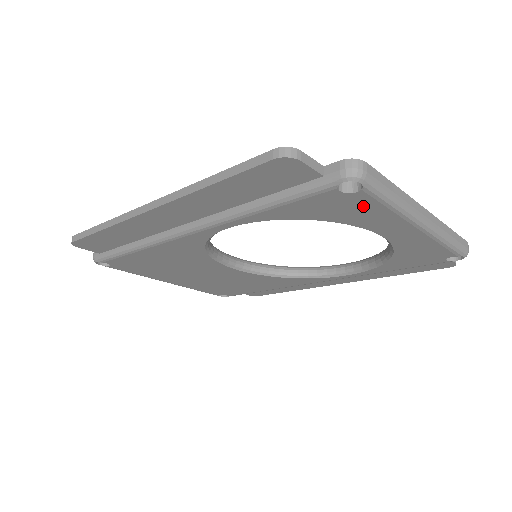
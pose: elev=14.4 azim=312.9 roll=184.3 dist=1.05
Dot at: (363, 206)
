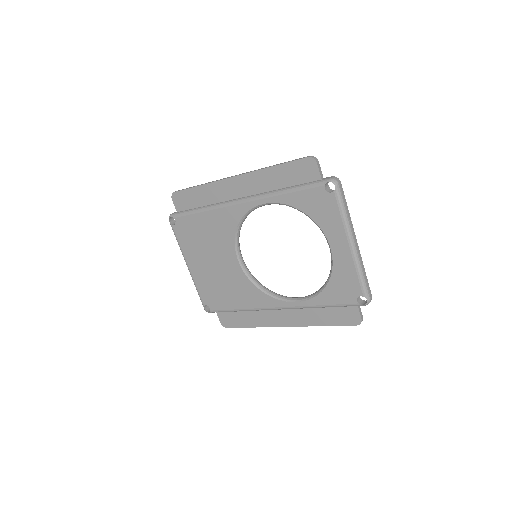
Dot at: (330, 208)
